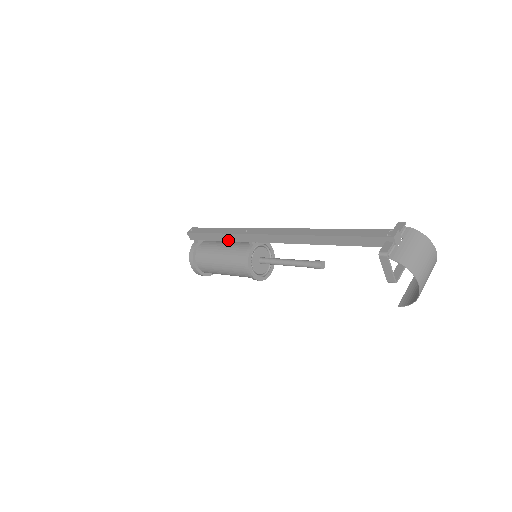
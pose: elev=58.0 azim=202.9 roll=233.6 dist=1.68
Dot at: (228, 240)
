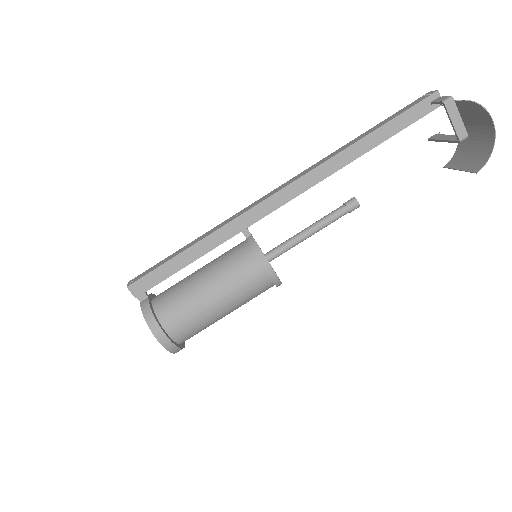
Dot at: (210, 248)
